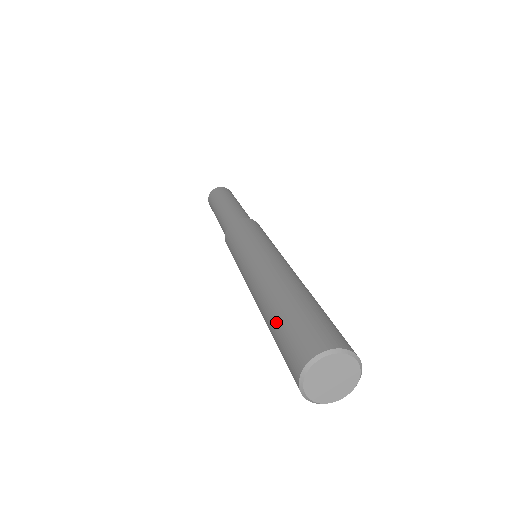
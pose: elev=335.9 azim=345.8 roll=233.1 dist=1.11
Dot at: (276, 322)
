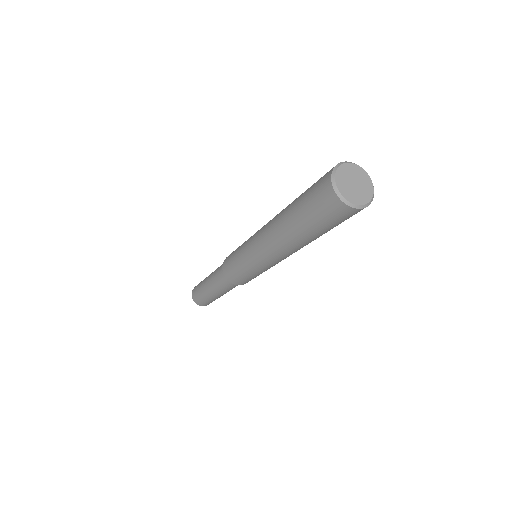
Dot at: (298, 199)
